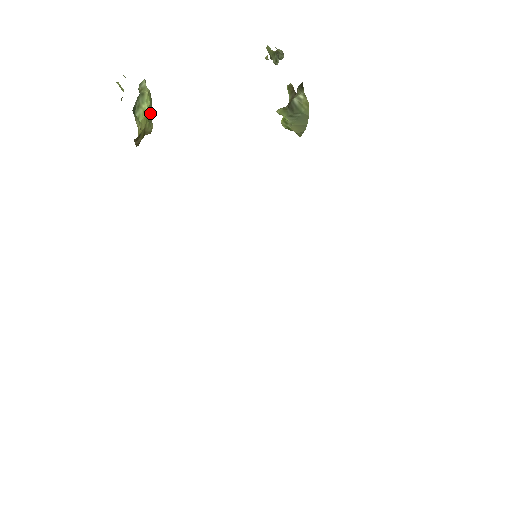
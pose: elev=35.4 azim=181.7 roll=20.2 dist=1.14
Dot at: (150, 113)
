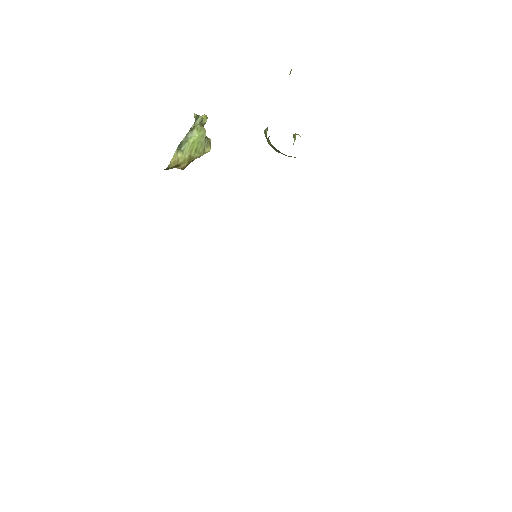
Dot at: (200, 143)
